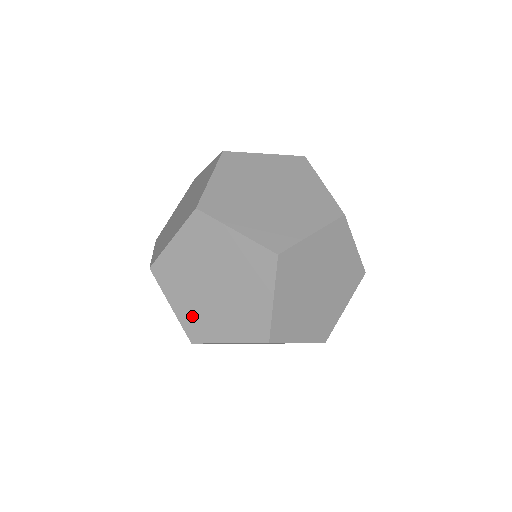
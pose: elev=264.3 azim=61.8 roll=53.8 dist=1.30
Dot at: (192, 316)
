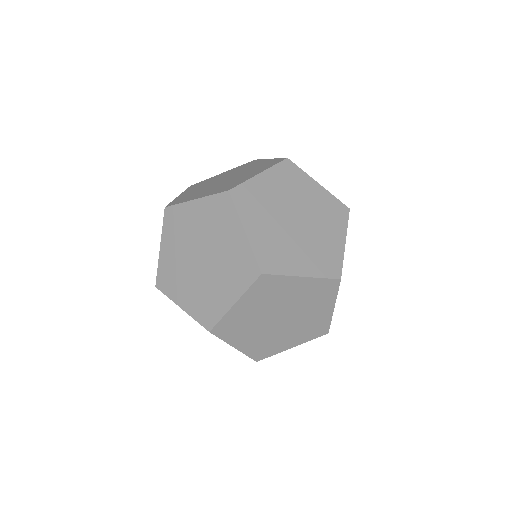
Dot at: (170, 267)
